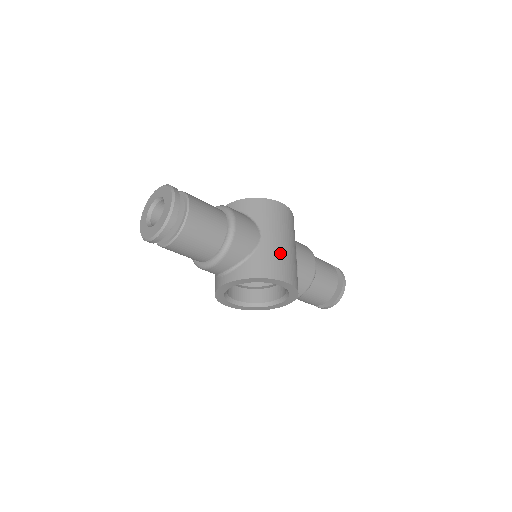
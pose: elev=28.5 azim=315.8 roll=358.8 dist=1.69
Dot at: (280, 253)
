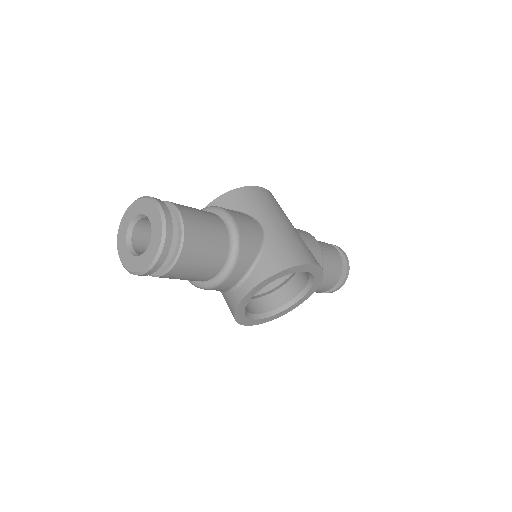
Dot at: (290, 236)
